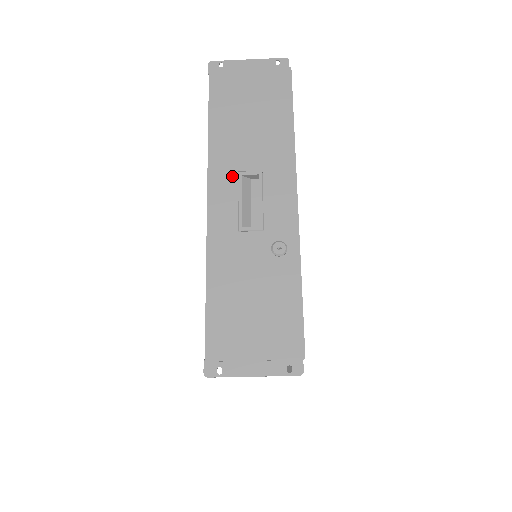
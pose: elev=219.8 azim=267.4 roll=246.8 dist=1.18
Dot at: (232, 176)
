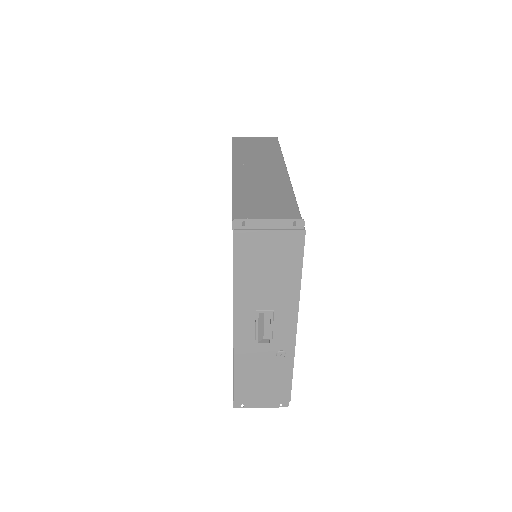
Dot at: (251, 313)
